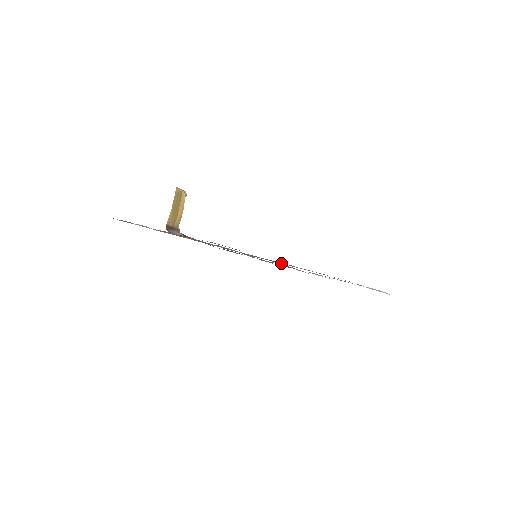
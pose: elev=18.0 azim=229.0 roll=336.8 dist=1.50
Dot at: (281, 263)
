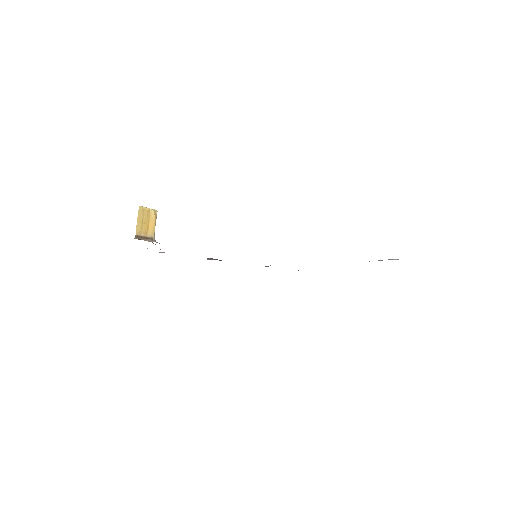
Dot at: occluded
